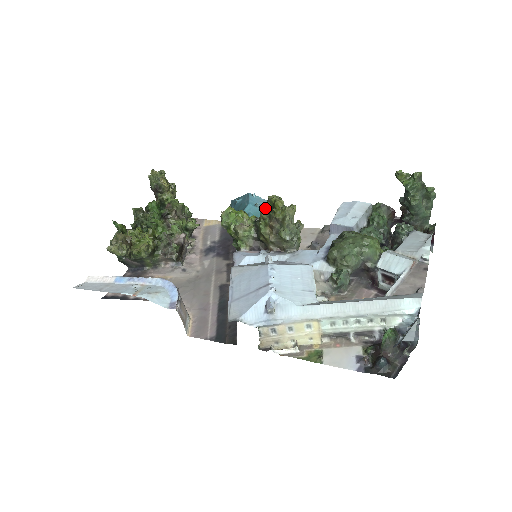
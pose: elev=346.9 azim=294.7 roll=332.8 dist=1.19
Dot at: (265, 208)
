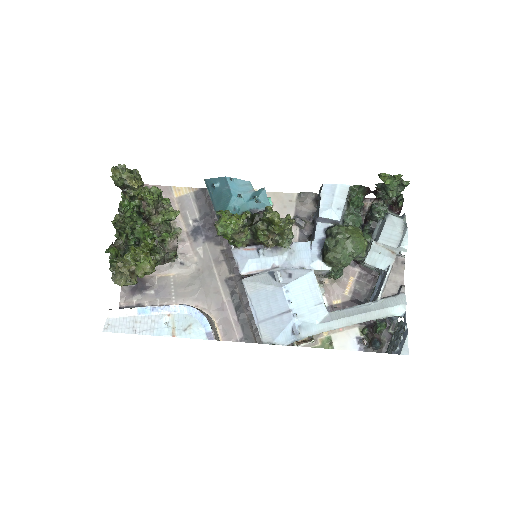
Dot at: (248, 195)
